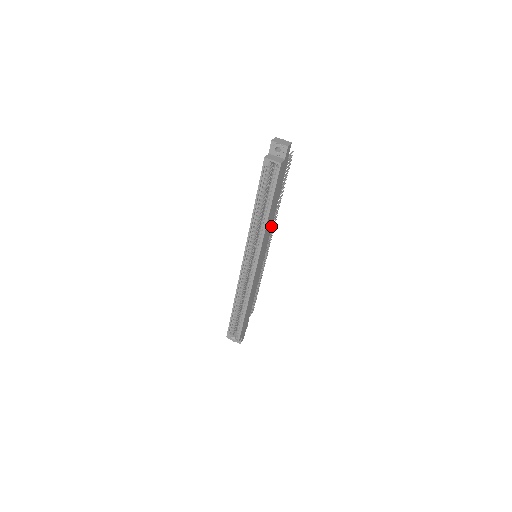
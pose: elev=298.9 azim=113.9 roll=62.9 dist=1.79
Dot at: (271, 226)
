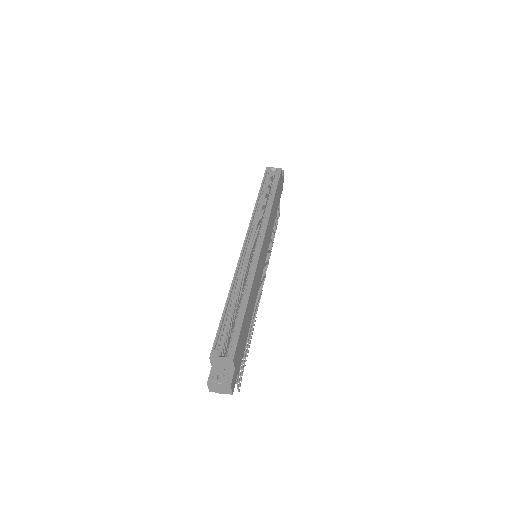
Dot at: (271, 234)
